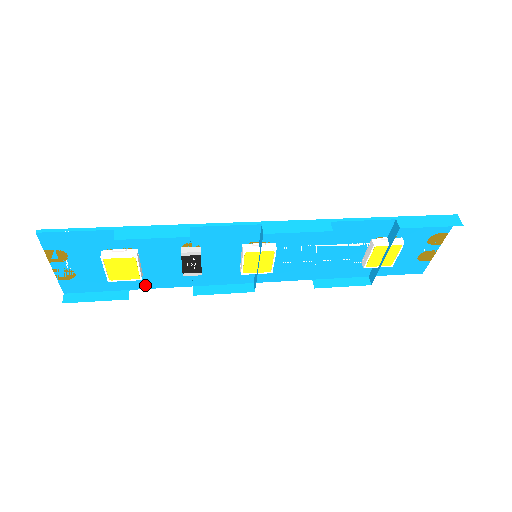
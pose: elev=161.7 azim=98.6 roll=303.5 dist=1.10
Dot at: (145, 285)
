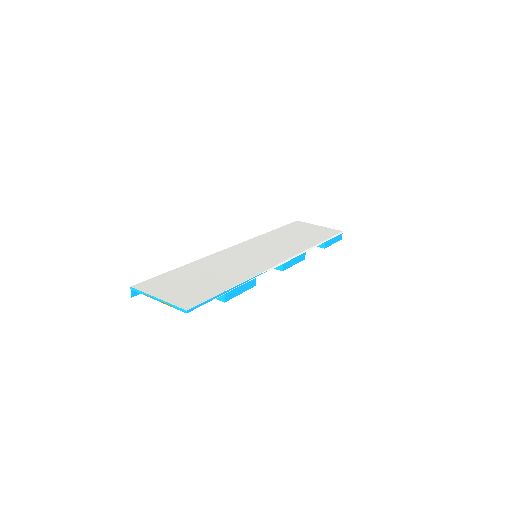
Dot at: occluded
